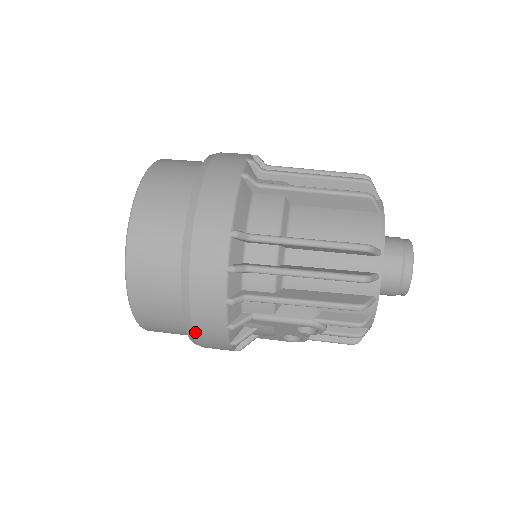
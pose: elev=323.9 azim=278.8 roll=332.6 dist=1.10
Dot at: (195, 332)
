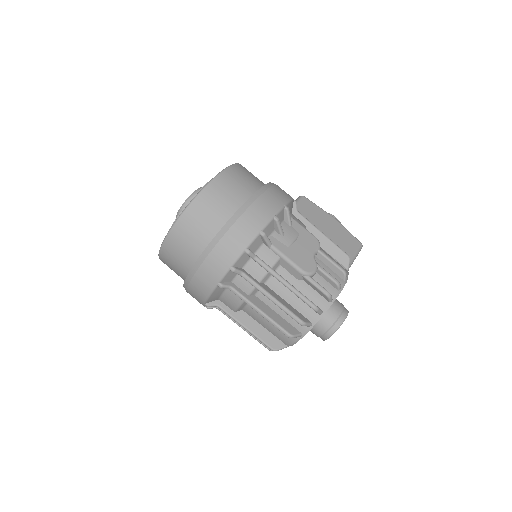
Dot at: occluded
